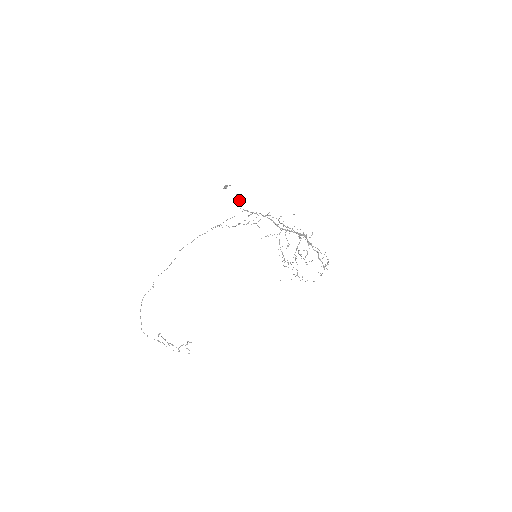
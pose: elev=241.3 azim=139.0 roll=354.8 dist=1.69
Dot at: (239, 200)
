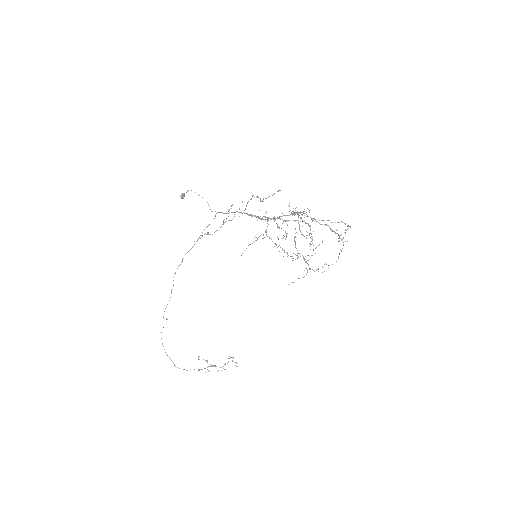
Dot at: (207, 202)
